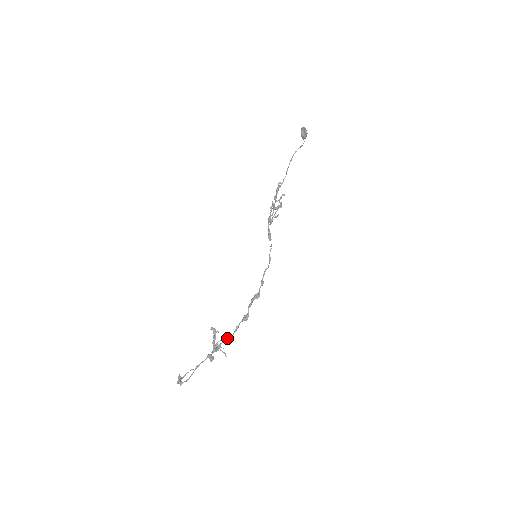
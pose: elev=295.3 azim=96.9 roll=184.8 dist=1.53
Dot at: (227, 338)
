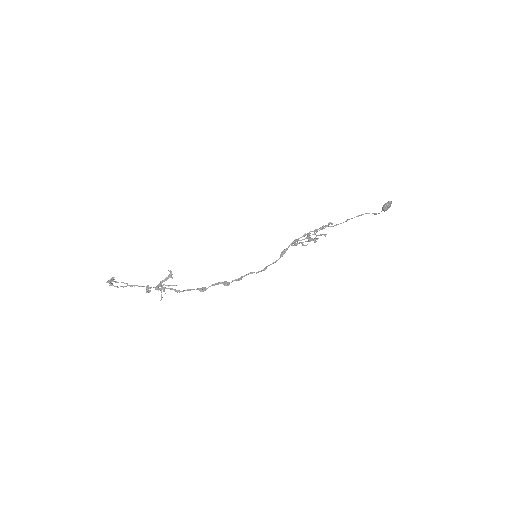
Dot at: (175, 289)
